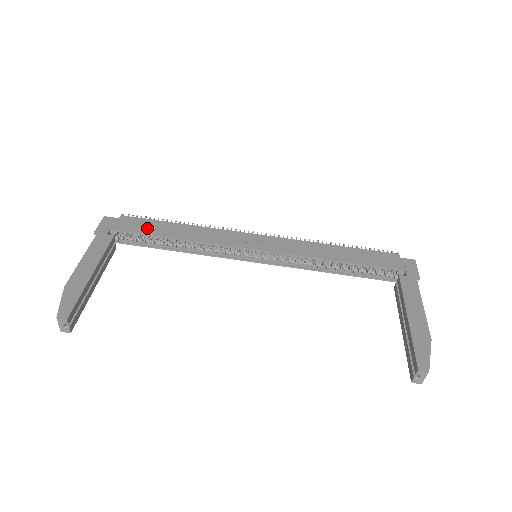
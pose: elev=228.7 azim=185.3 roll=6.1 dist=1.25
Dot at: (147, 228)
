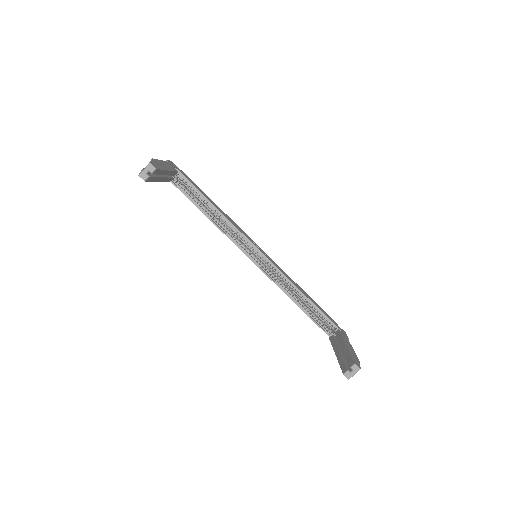
Dot at: (197, 187)
